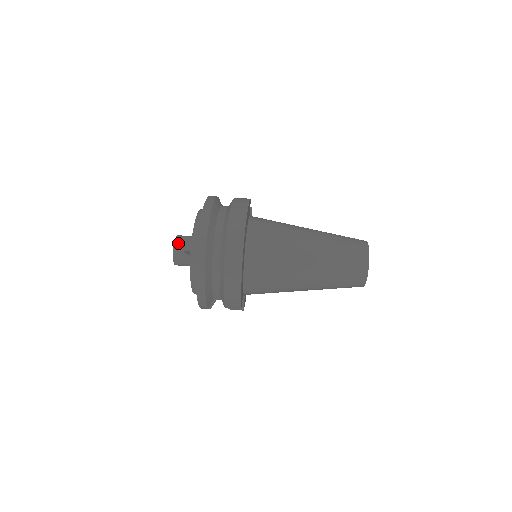
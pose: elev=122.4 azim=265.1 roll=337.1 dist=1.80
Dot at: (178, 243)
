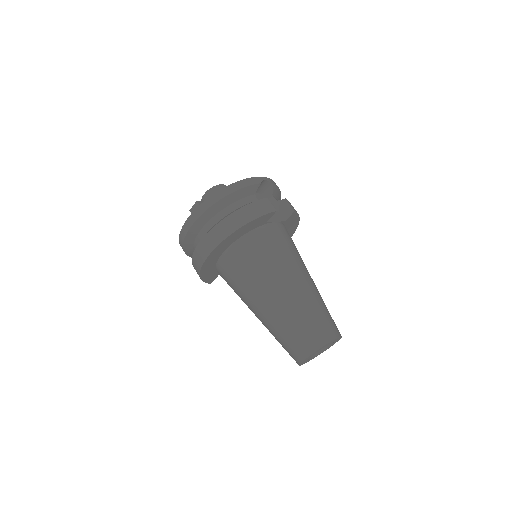
Dot at: (209, 194)
